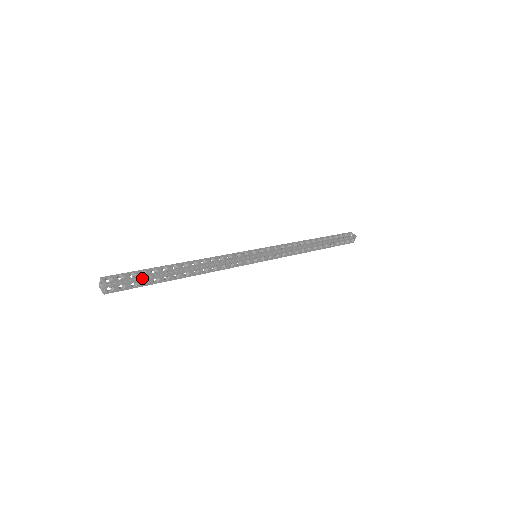
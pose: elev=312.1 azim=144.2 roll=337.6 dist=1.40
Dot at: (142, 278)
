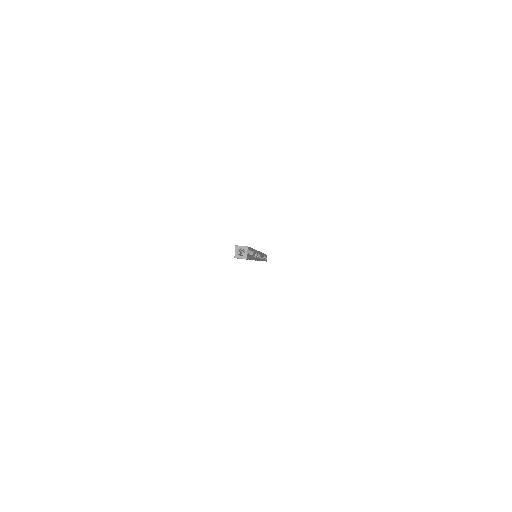
Dot at: (251, 248)
